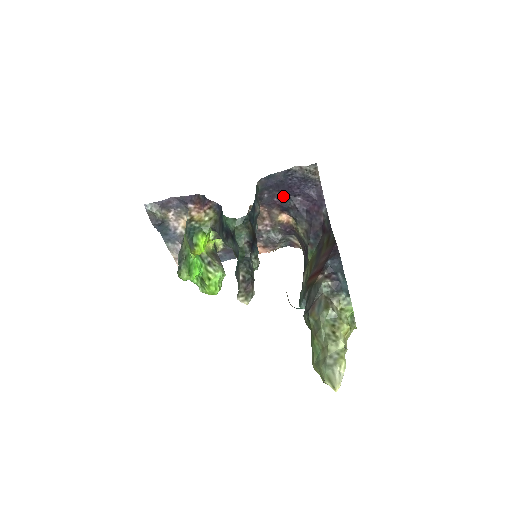
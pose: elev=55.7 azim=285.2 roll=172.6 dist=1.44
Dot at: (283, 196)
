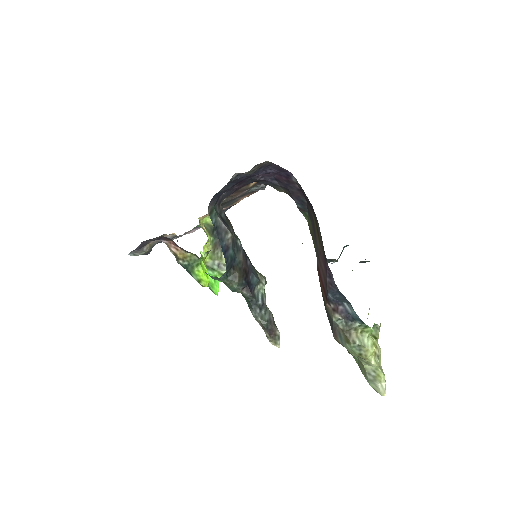
Dot at: (241, 182)
